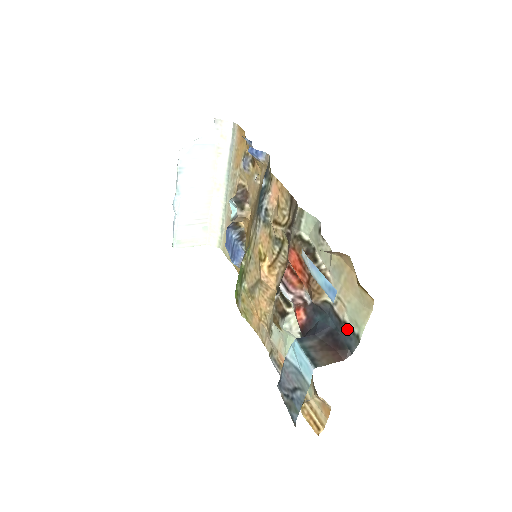
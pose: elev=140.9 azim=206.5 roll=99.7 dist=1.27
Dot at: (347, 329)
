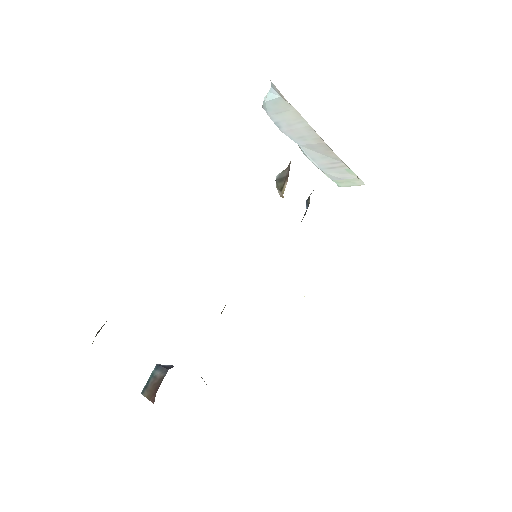
Dot at: occluded
